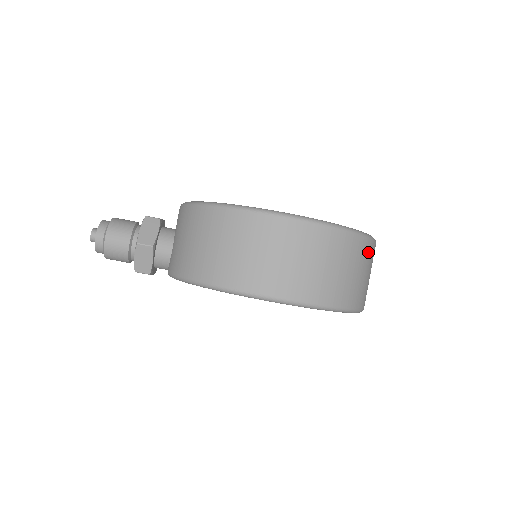
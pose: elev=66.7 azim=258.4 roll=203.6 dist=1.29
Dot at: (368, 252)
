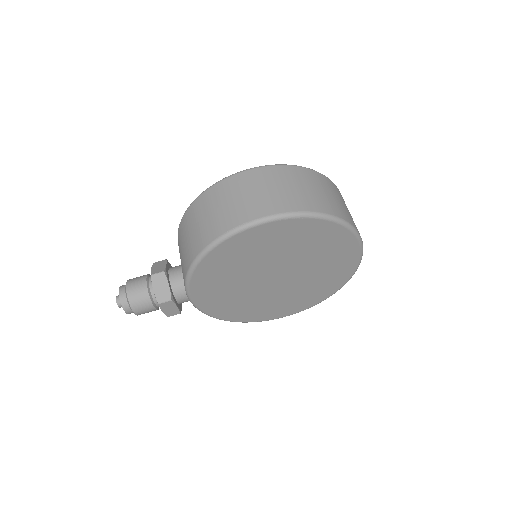
Dot at: (328, 184)
